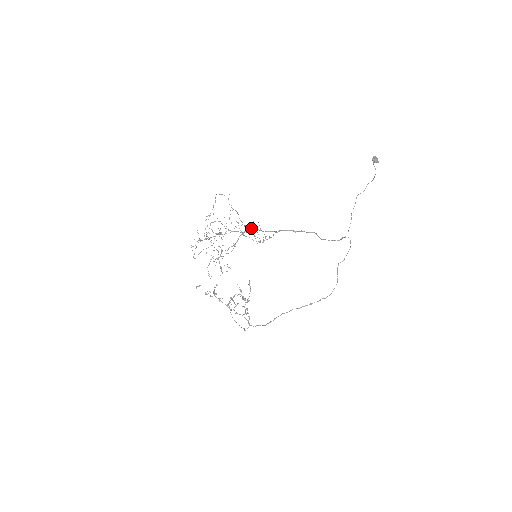
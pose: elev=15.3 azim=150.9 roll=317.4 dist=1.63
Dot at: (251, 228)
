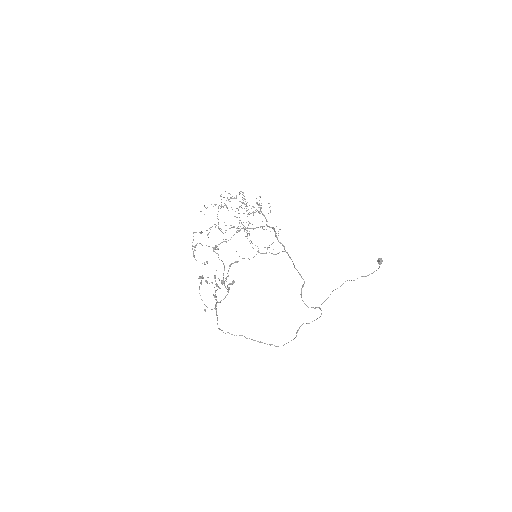
Dot at: (274, 228)
